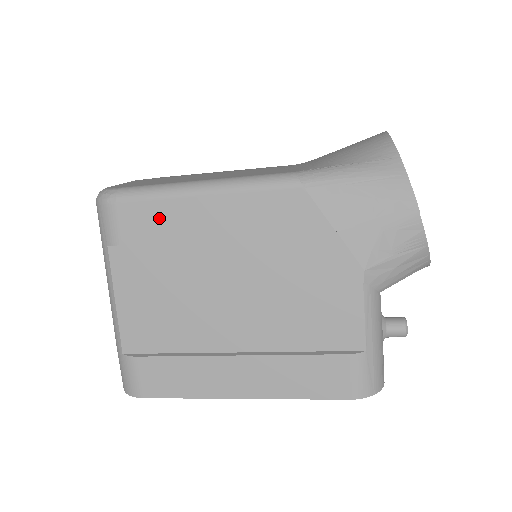
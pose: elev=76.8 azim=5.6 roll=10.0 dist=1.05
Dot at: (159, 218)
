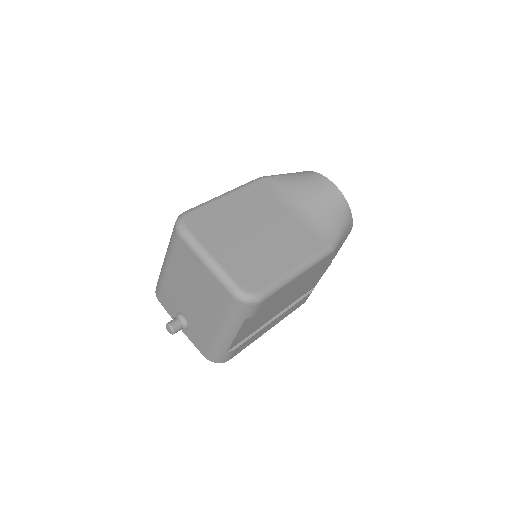
Dot at: (278, 294)
